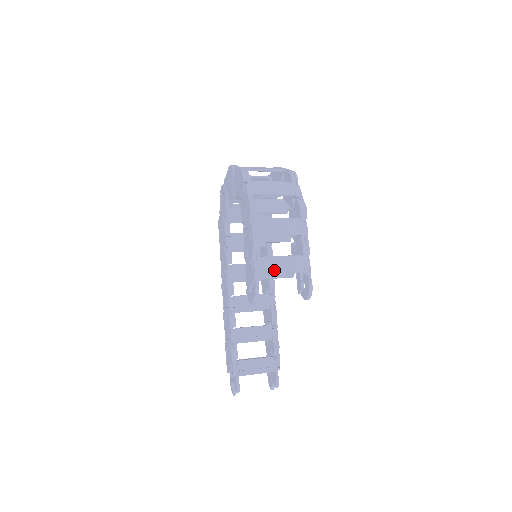
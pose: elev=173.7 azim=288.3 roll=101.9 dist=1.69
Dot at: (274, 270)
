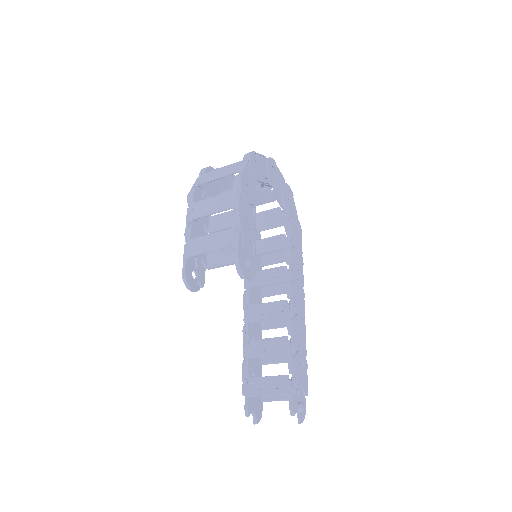
Dot at: (201, 249)
